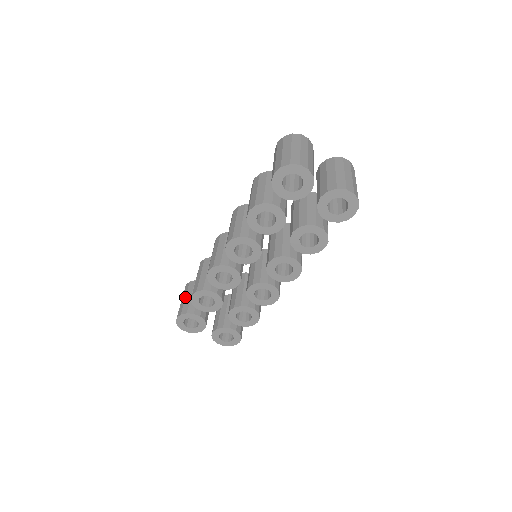
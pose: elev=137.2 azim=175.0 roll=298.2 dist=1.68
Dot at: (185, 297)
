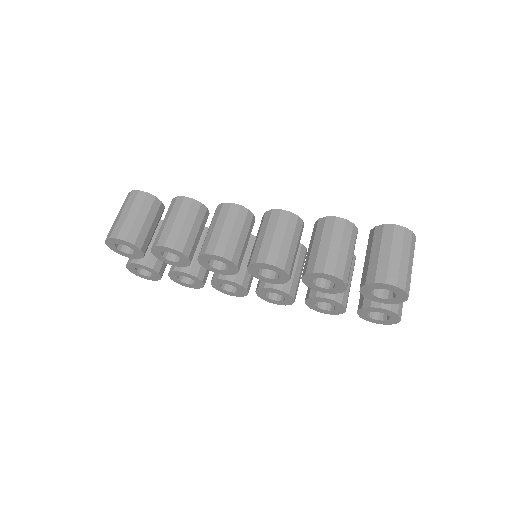
Dot at: (137, 215)
